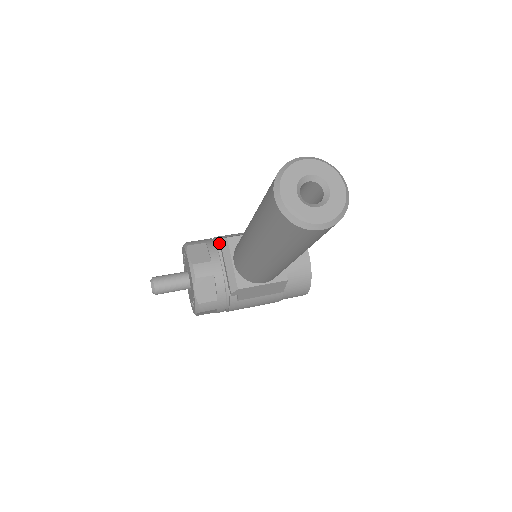
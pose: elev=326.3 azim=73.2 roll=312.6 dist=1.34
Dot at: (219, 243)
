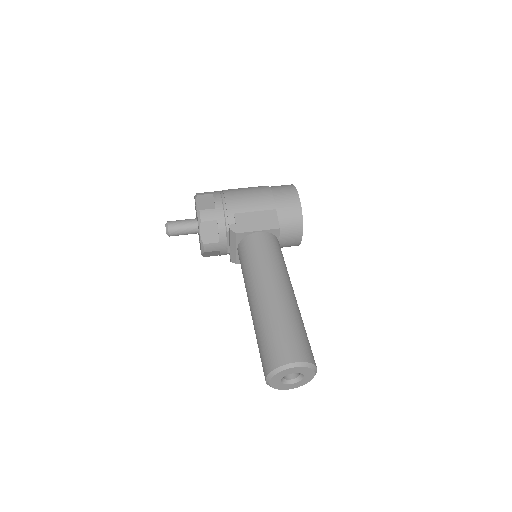
Dot at: (229, 225)
